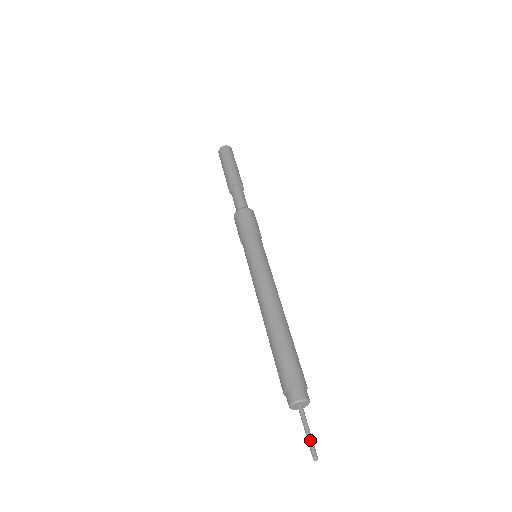
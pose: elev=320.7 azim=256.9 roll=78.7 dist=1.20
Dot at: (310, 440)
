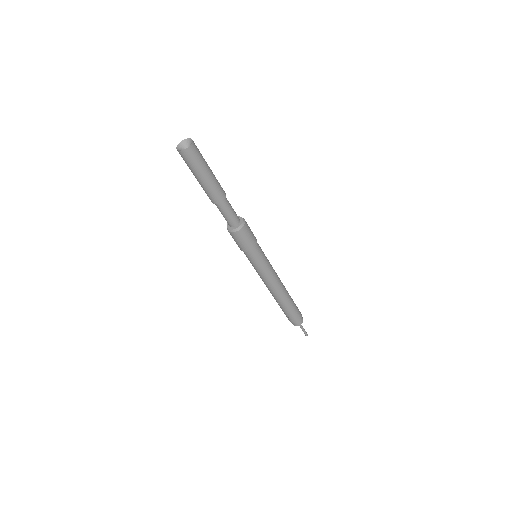
Dot at: (305, 332)
